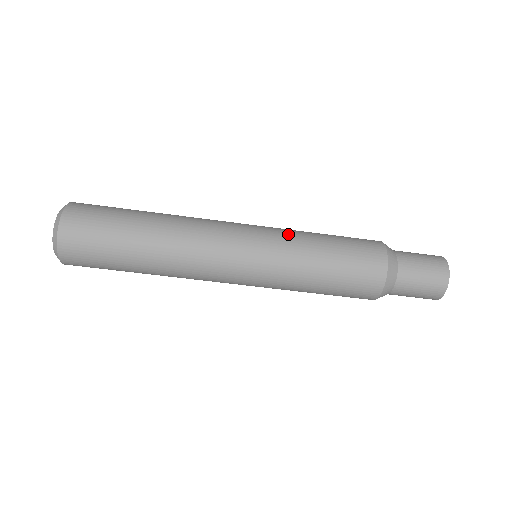
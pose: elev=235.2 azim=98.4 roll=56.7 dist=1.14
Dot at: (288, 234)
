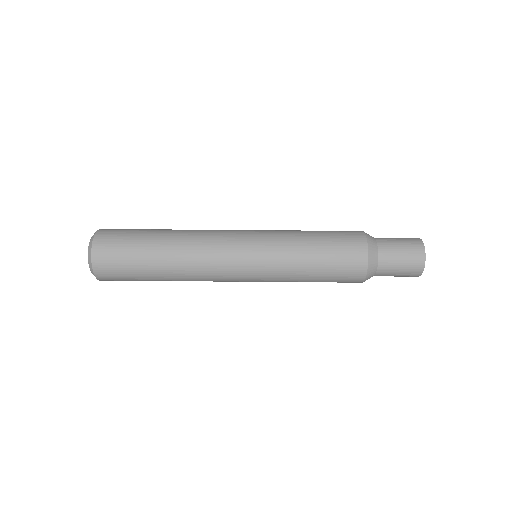
Dot at: occluded
